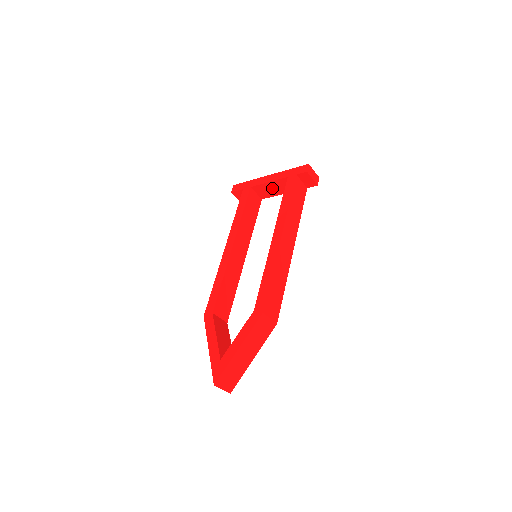
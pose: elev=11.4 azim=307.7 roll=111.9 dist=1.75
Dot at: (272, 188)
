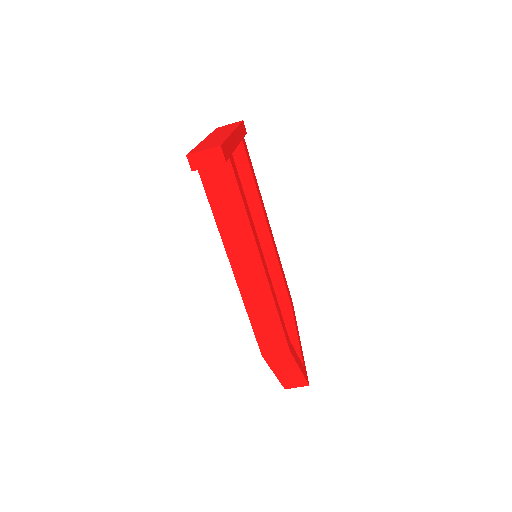
Dot at: occluded
